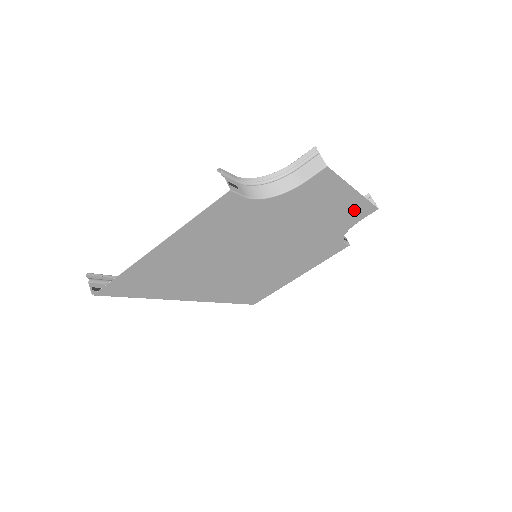
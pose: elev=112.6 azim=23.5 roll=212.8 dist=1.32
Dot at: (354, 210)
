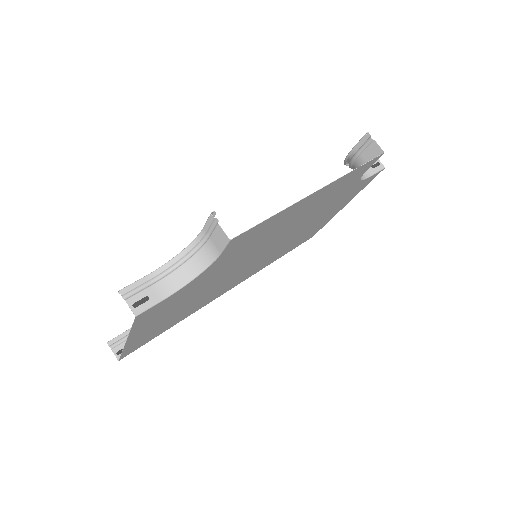
Dot at: (341, 182)
